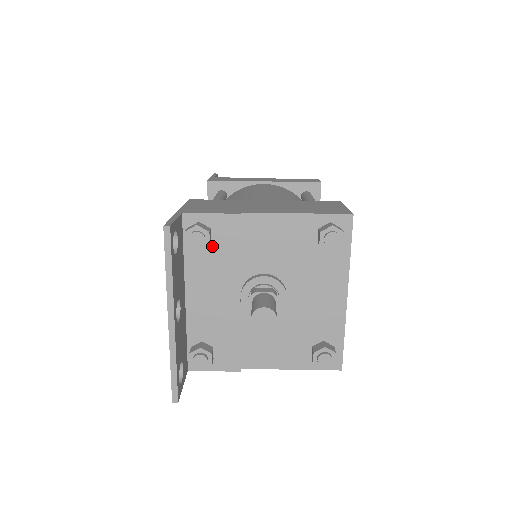
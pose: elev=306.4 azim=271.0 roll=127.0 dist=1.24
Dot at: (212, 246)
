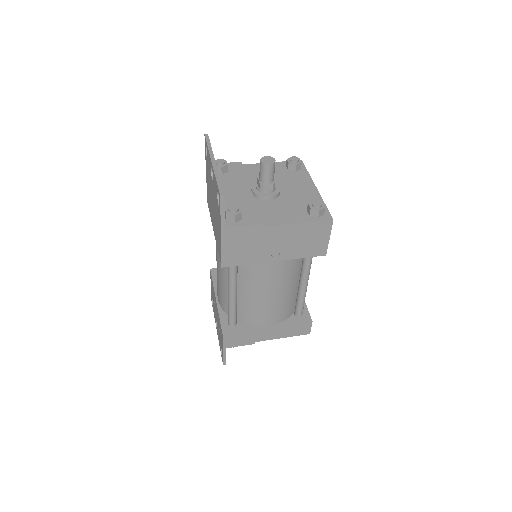
Dot at: (229, 173)
